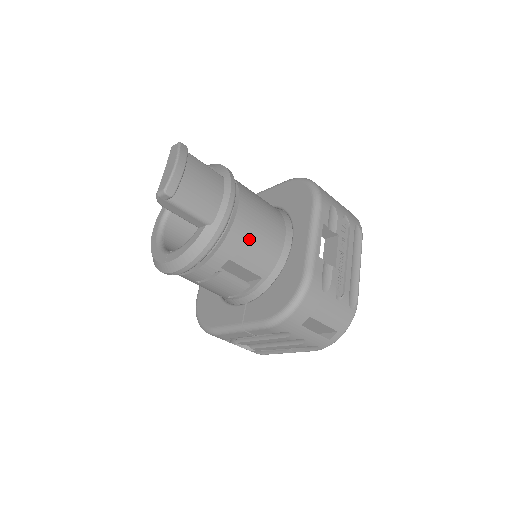
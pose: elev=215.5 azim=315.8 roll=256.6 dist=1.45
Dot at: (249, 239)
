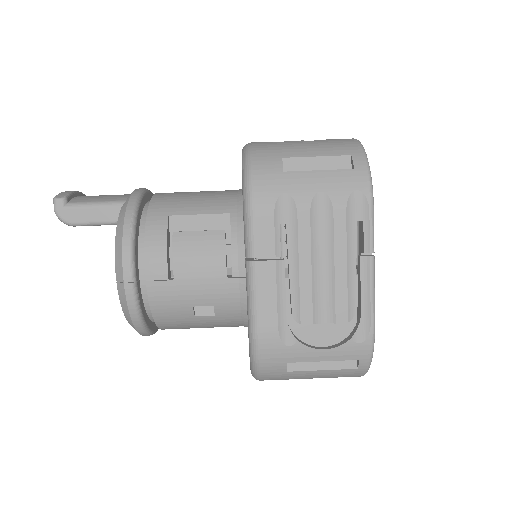
Dot at: (182, 196)
